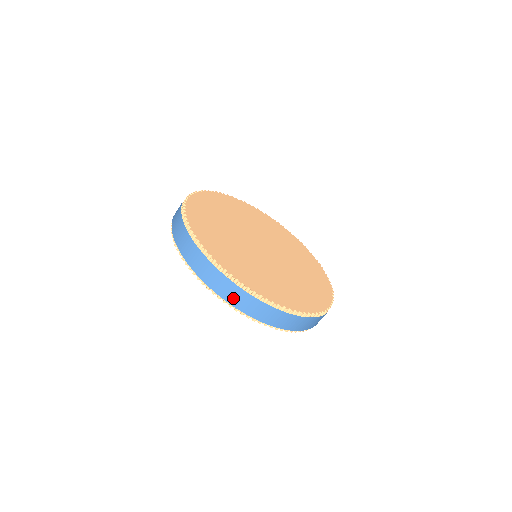
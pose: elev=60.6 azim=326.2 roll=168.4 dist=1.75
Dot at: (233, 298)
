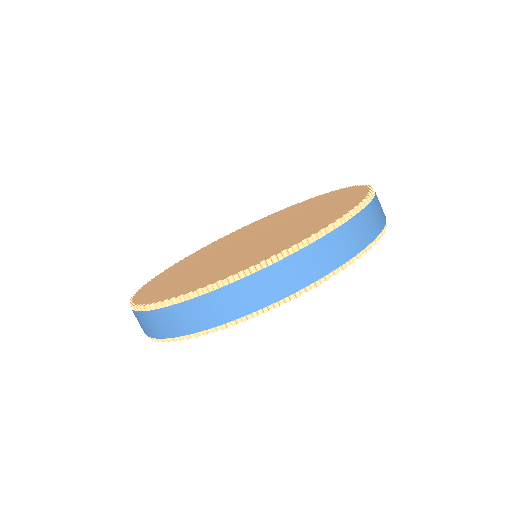
Dot at: (318, 266)
